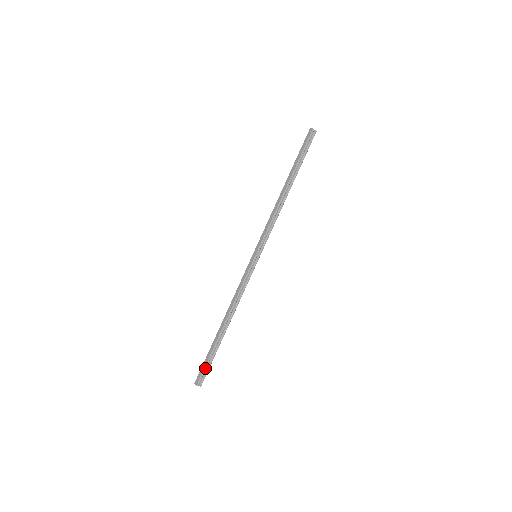
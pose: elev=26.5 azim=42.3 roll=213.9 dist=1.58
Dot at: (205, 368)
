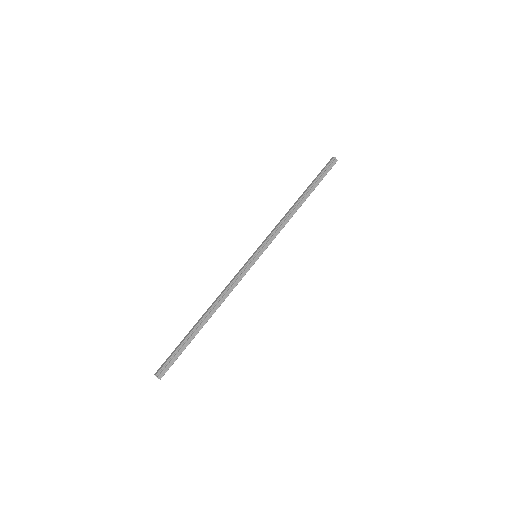
Dot at: (171, 358)
